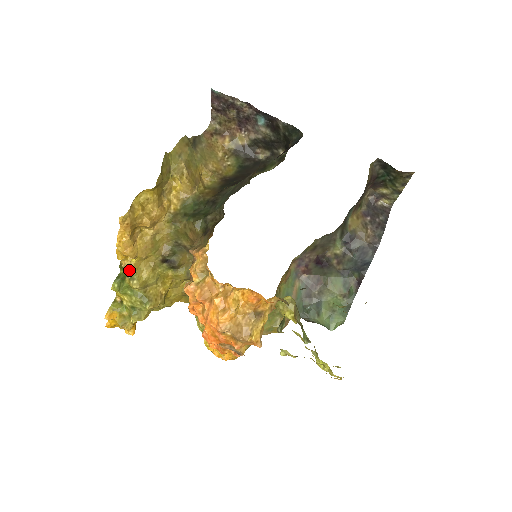
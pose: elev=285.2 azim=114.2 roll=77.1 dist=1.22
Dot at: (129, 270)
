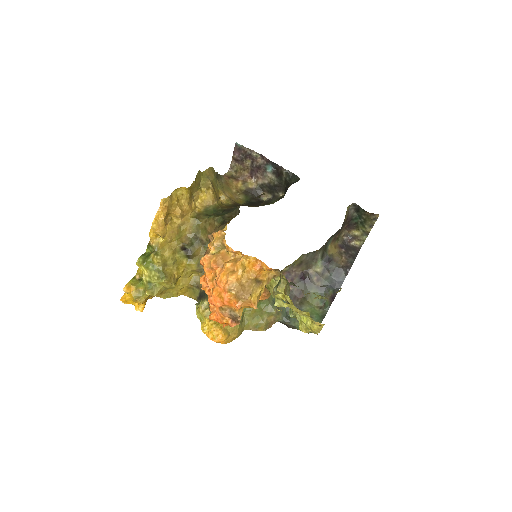
Dot at: (156, 247)
